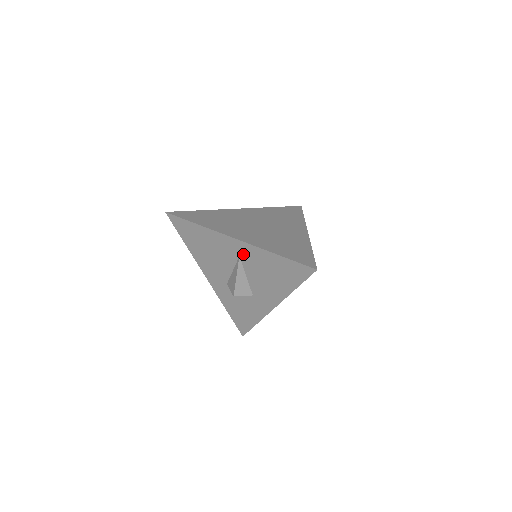
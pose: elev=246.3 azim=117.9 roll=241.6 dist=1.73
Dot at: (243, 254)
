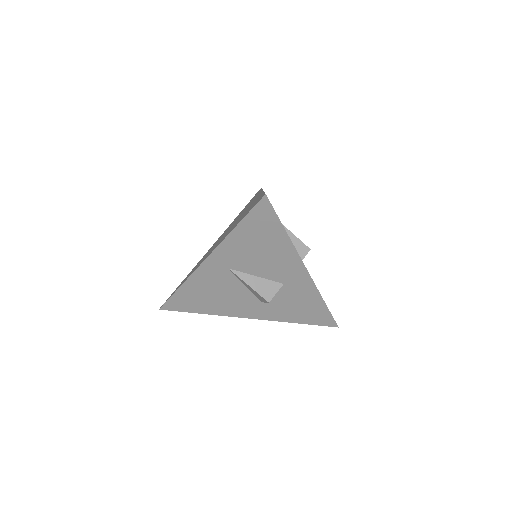
Dot at: (226, 263)
